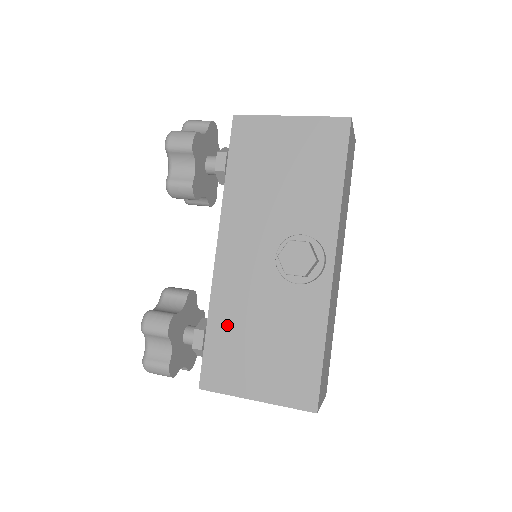
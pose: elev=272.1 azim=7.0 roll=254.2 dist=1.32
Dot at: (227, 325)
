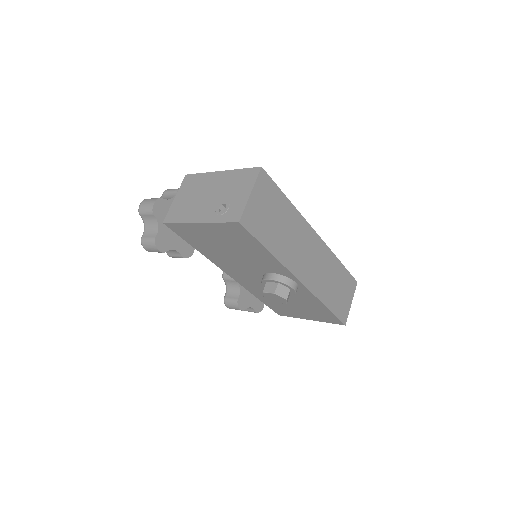
Dot at: (268, 300)
